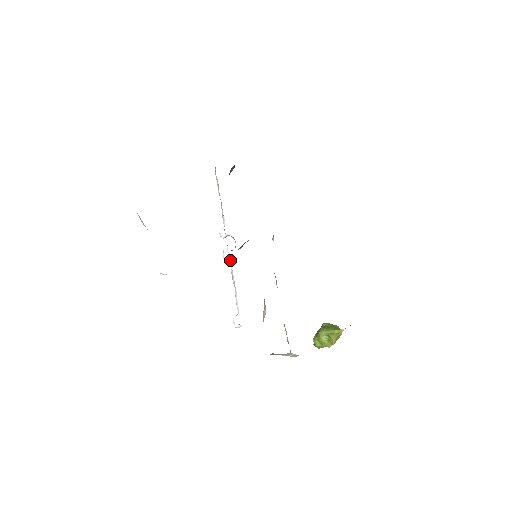
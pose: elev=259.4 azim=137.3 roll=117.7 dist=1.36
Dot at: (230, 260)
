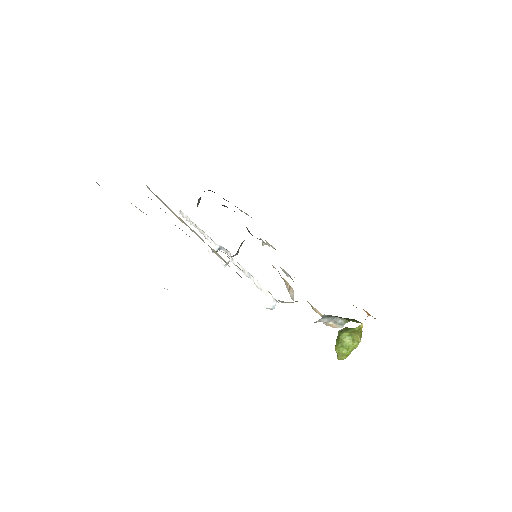
Dot at: (233, 260)
